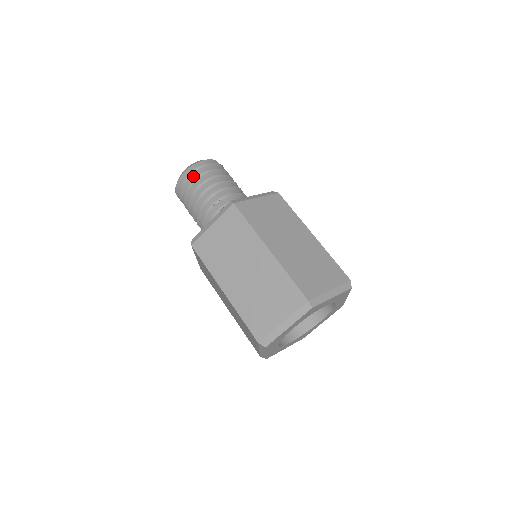
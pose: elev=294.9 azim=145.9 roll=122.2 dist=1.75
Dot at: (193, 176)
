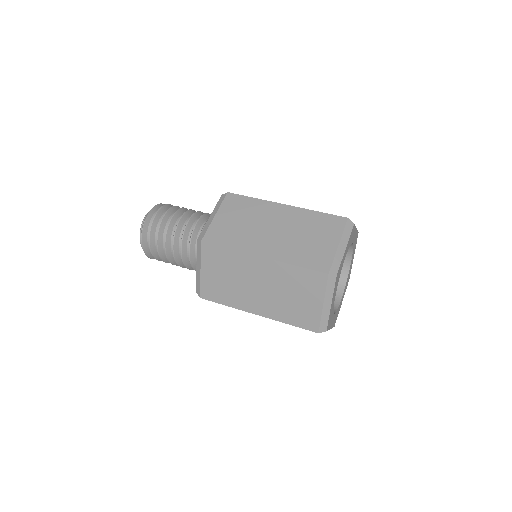
Dot at: (160, 212)
